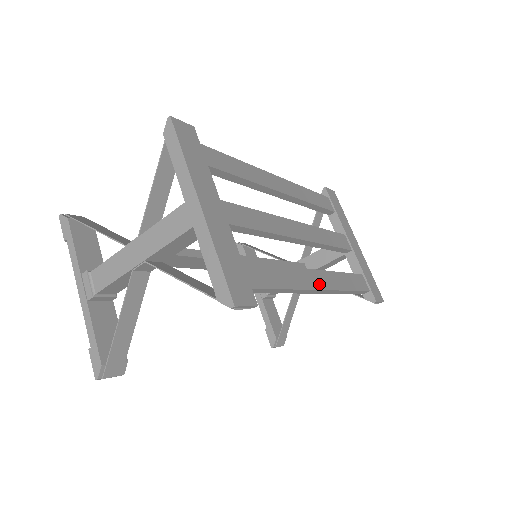
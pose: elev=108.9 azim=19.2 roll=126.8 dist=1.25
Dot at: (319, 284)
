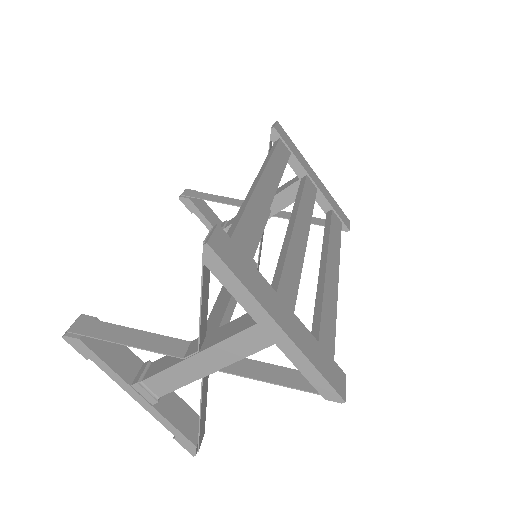
Dot at: (335, 275)
